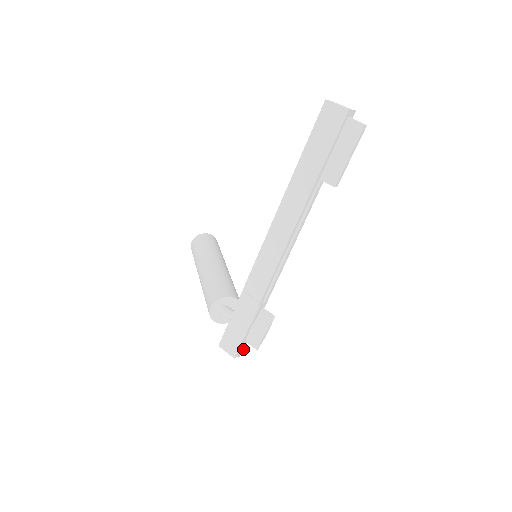
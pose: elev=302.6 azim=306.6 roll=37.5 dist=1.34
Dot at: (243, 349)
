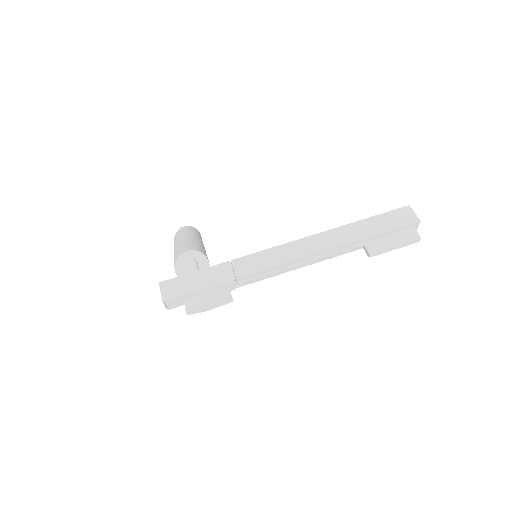
Dot at: (171, 307)
